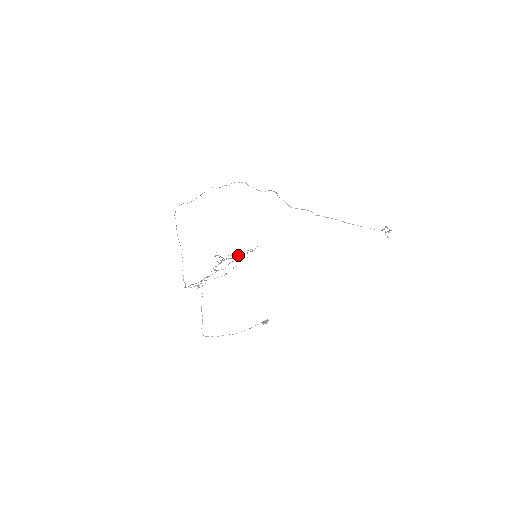
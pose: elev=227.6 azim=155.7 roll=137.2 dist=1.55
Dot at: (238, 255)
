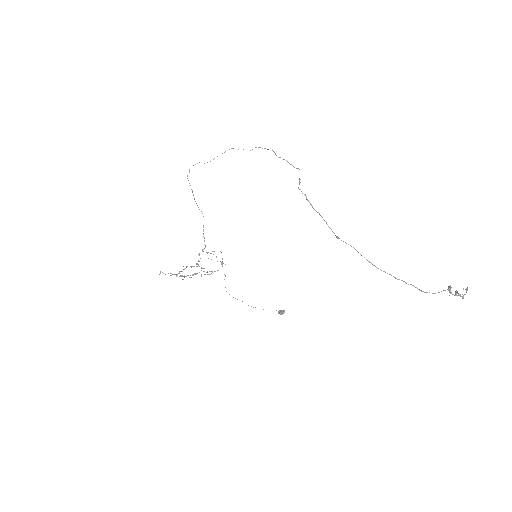
Dot at: (193, 274)
